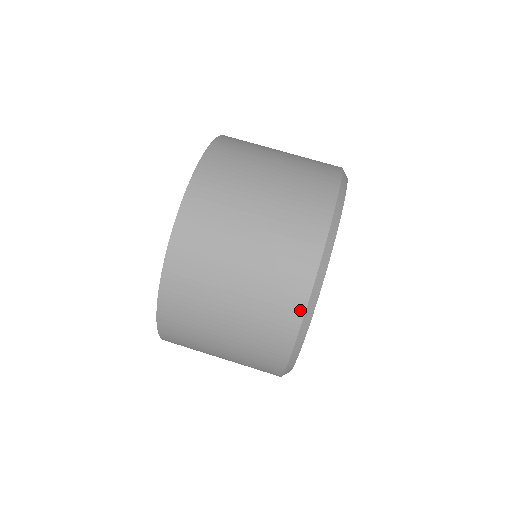
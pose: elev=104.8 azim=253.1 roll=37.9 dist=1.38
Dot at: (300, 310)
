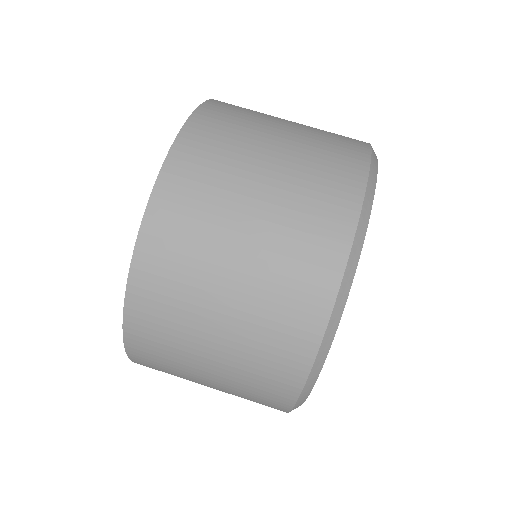
Dot at: occluded
